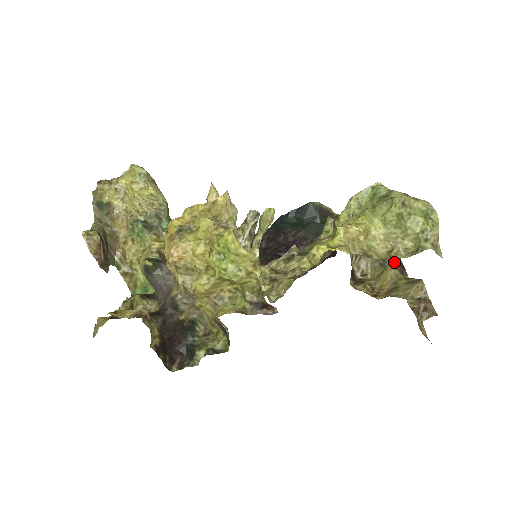
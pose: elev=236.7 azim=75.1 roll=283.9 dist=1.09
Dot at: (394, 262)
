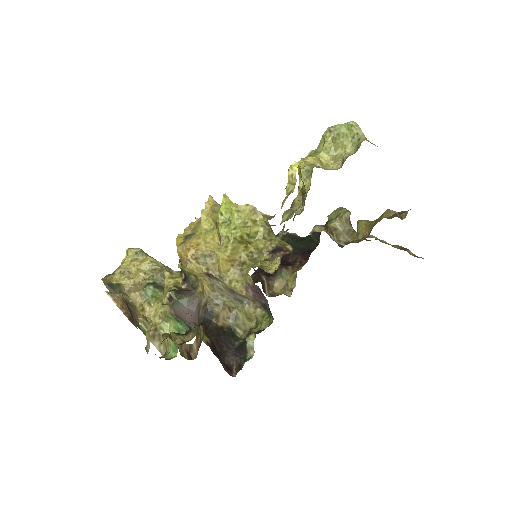
Dot at: occluded
